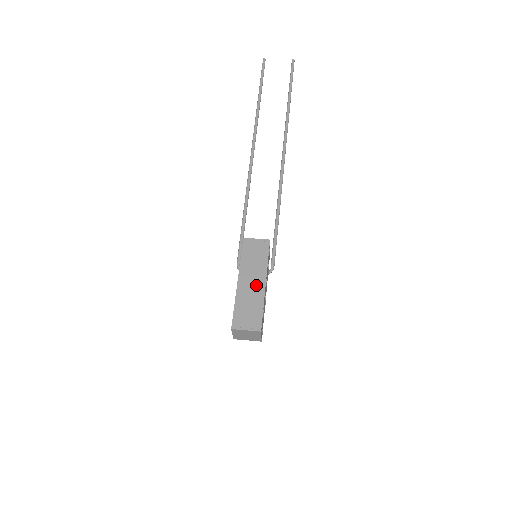
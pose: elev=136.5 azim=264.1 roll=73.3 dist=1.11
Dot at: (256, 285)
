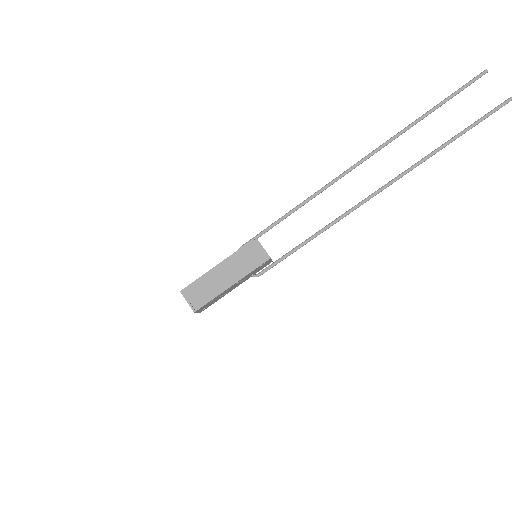
Dot at: (225, 280)
